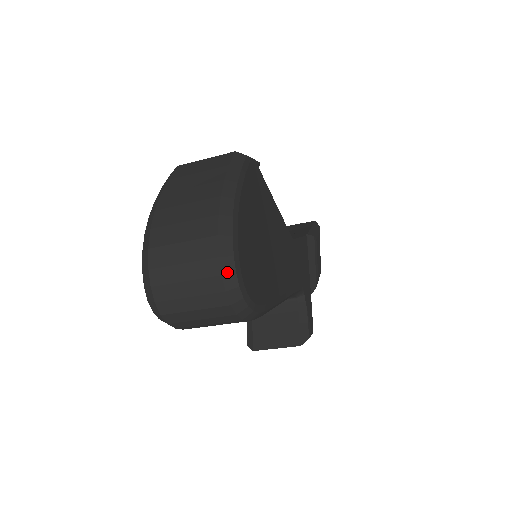
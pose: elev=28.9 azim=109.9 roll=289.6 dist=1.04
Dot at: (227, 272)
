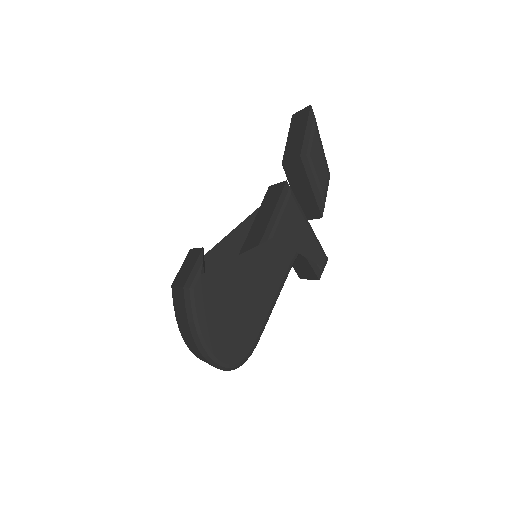
Dot at: (219, 368)
